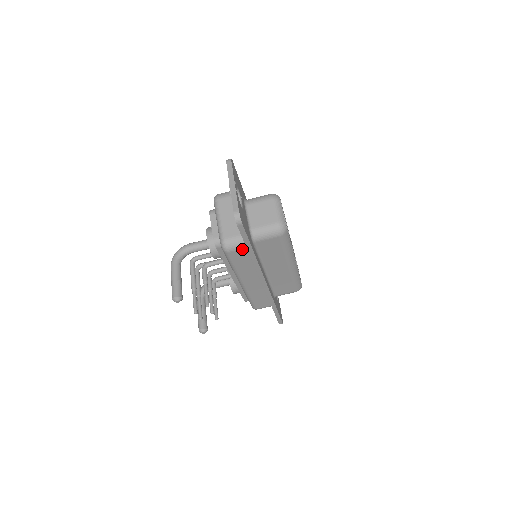
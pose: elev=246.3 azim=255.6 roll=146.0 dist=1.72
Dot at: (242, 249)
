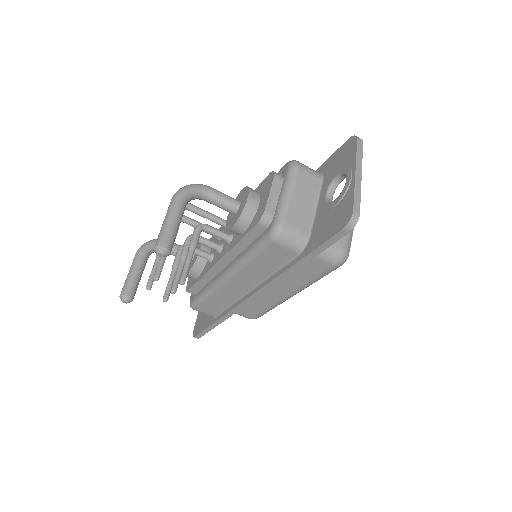
Dot at: (291, 251)
